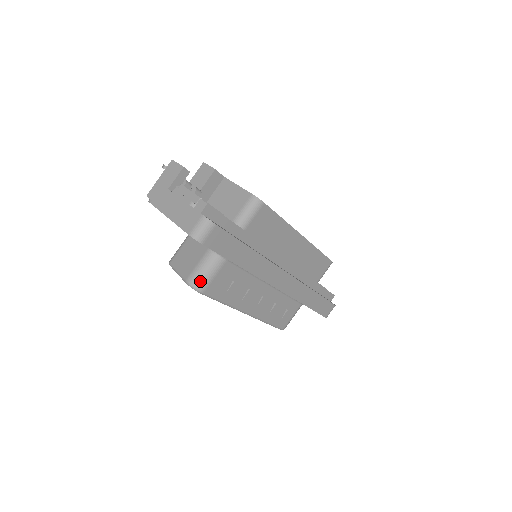
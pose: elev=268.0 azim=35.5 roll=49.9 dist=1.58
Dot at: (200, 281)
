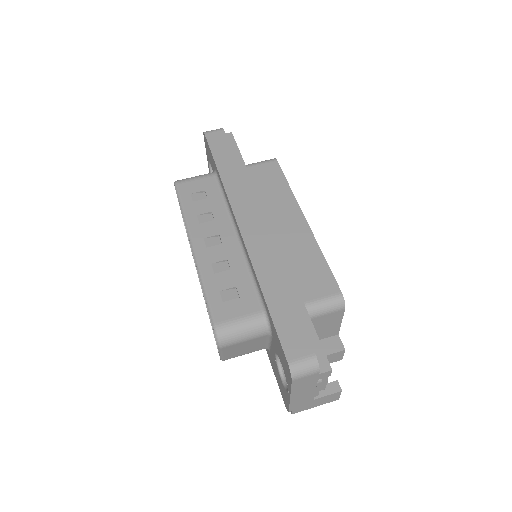
Dot at: (184, 179)
